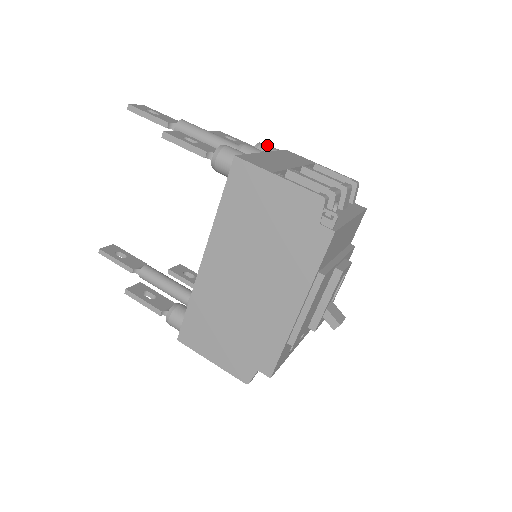
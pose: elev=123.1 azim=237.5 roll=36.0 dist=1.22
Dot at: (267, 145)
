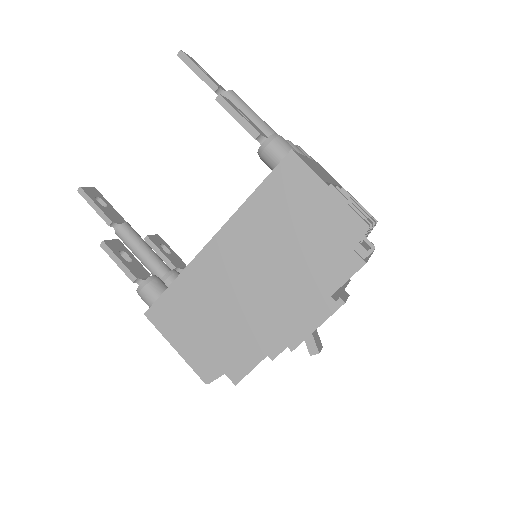
Dot at: occluded
